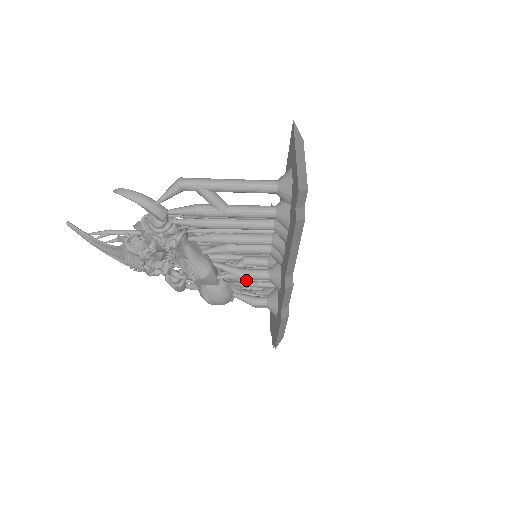
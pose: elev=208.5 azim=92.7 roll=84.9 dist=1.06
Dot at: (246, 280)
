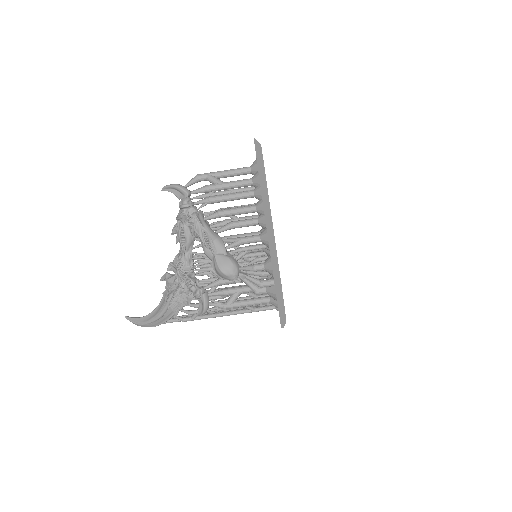
Dot at: occluded
